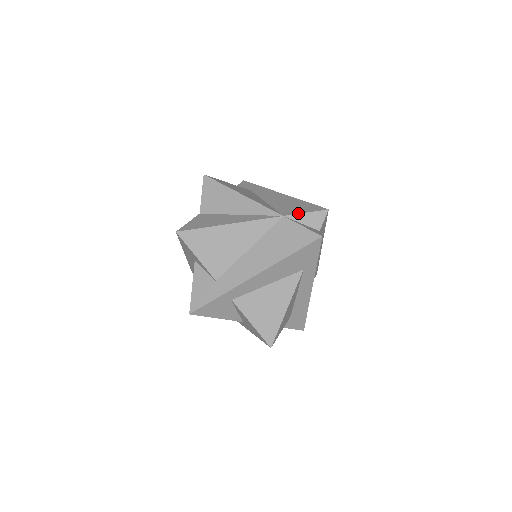
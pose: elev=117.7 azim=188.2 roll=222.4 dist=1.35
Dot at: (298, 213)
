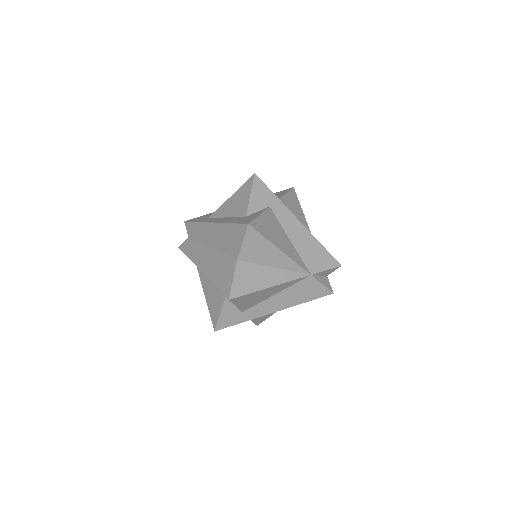
Dot at: (321, 271)
